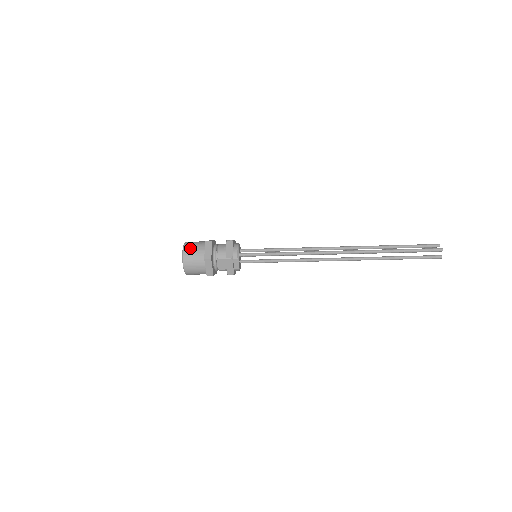
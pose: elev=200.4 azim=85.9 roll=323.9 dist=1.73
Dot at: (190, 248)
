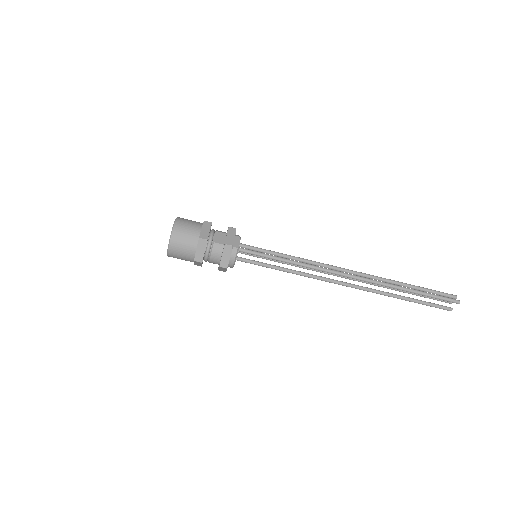
Dot at: occluded
